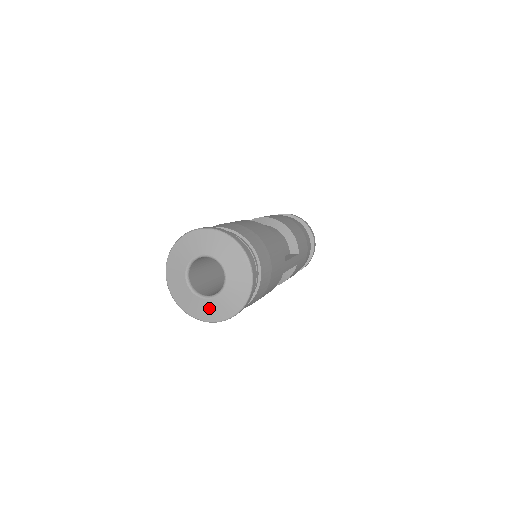
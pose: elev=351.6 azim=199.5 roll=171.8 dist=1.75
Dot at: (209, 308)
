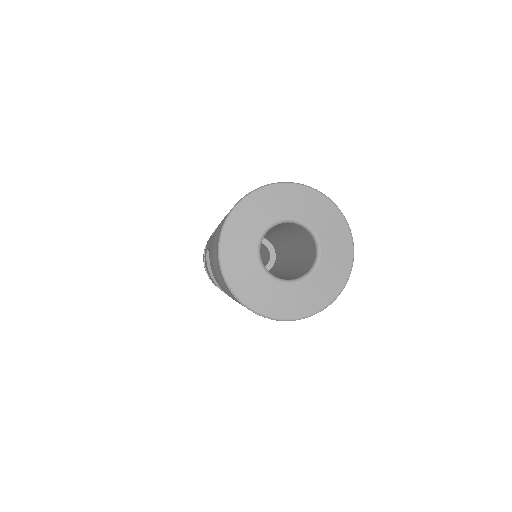
Dot at: (286, 298)
